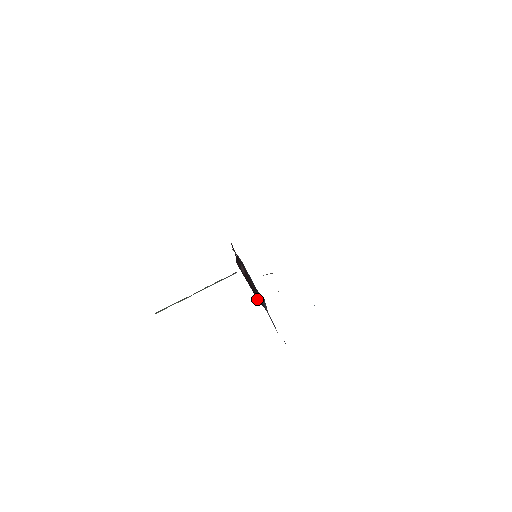
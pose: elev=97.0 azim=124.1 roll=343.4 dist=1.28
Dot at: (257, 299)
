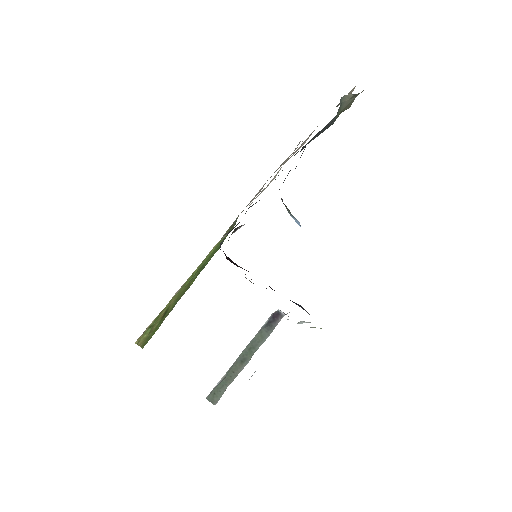
Dot at: occluded
